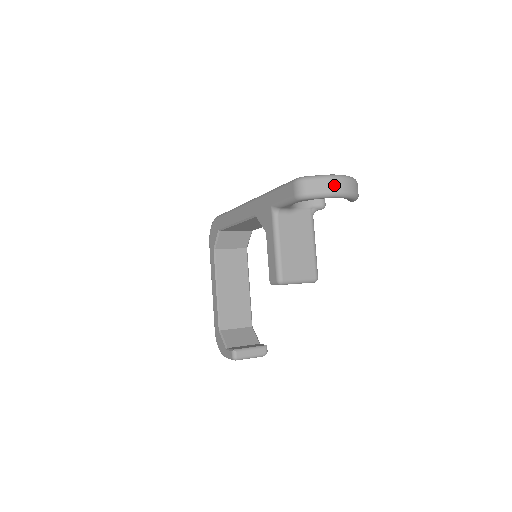
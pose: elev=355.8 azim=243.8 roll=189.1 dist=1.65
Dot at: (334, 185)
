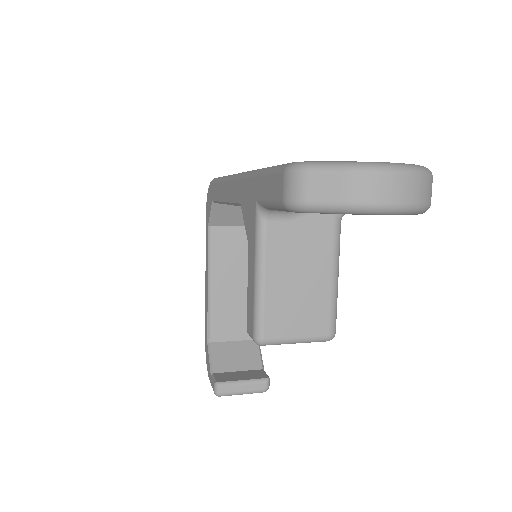
Dot at: (370, 189)
